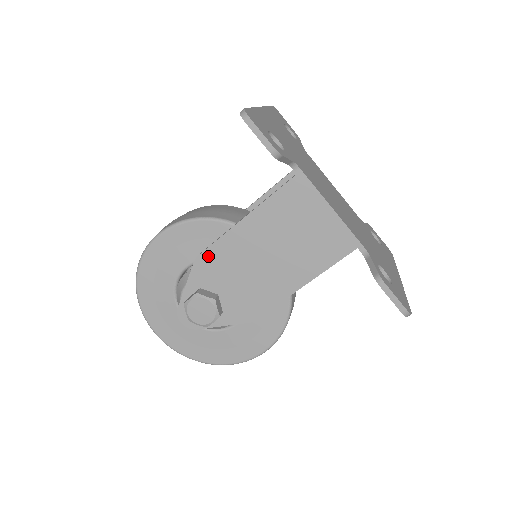
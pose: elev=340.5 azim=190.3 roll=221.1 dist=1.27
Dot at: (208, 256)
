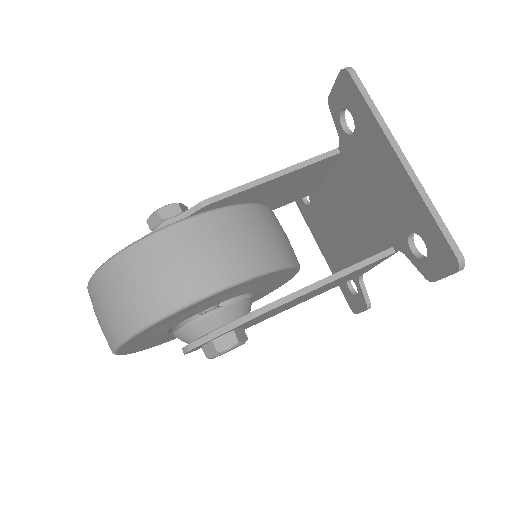
Dot at: (270, 311)
